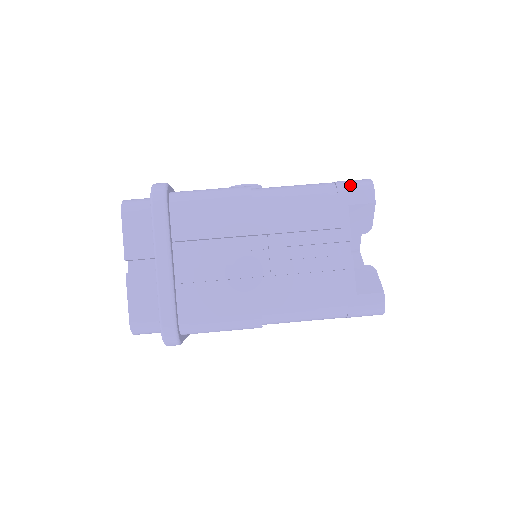
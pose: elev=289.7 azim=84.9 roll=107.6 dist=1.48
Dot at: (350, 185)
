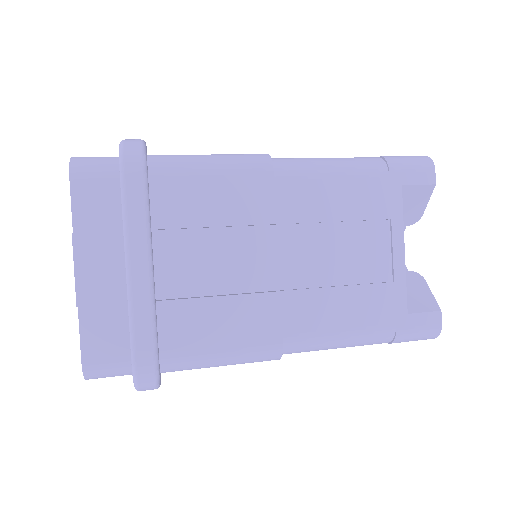
Dot at: occluded
